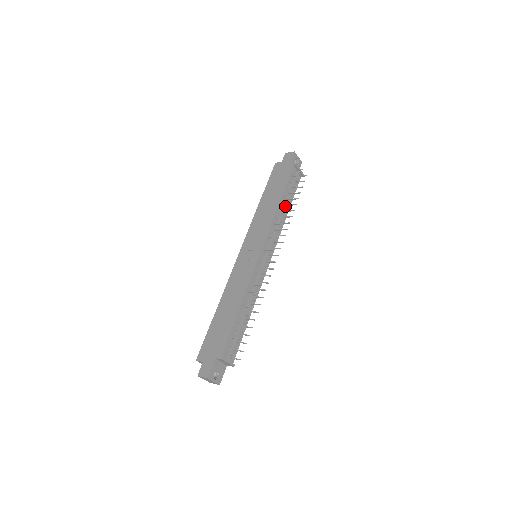
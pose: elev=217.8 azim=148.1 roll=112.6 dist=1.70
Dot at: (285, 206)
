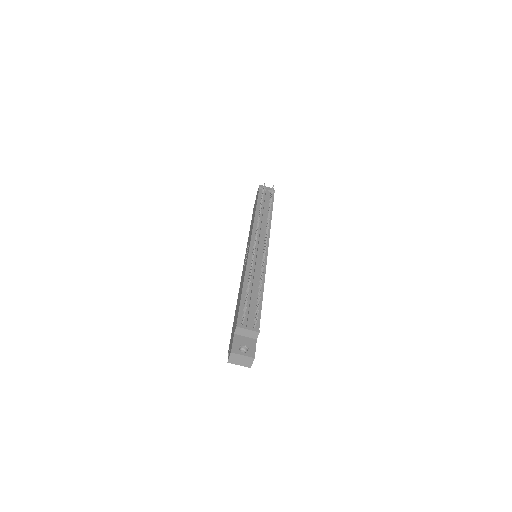
Dot at: (263, 211)
